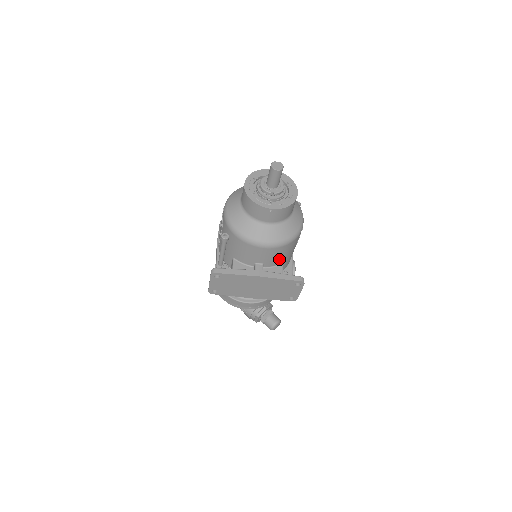
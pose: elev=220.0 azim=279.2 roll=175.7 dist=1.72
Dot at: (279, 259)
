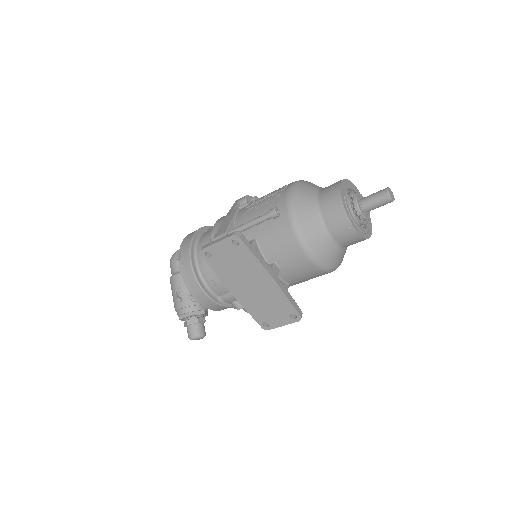
Dot at: (296, 278)
